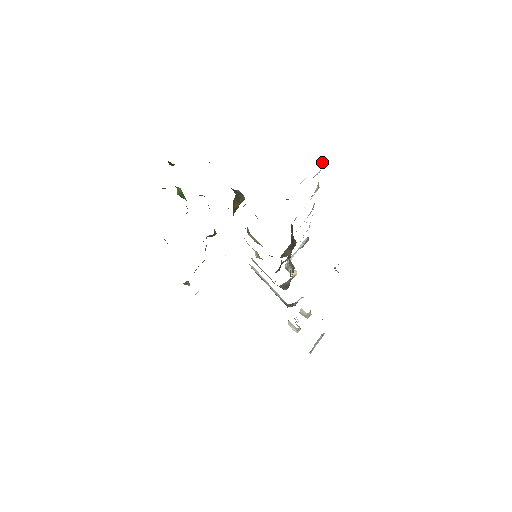
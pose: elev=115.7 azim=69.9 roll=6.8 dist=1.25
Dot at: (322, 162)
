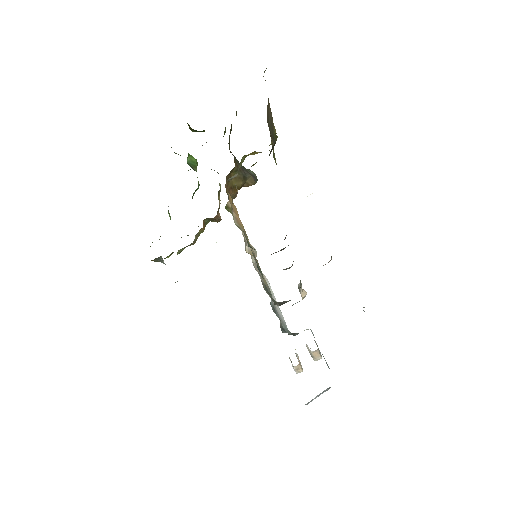
Dot at: occluded
